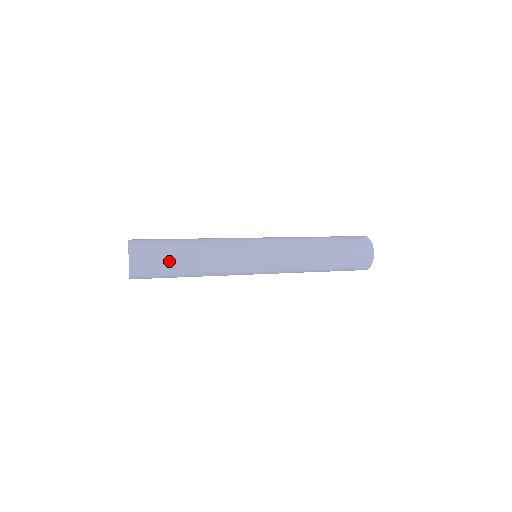
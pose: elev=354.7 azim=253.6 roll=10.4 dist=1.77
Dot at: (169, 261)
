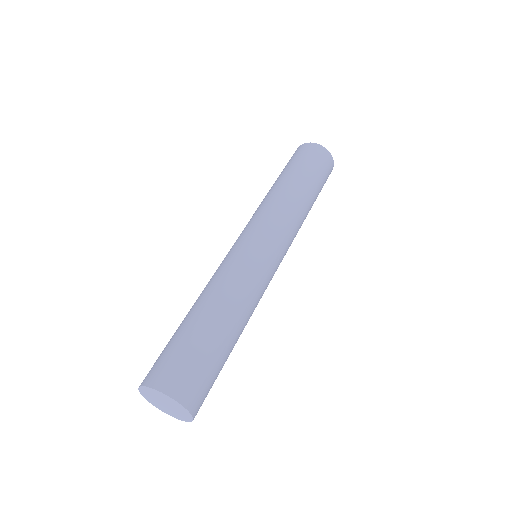
Dot at: (218, 358)
